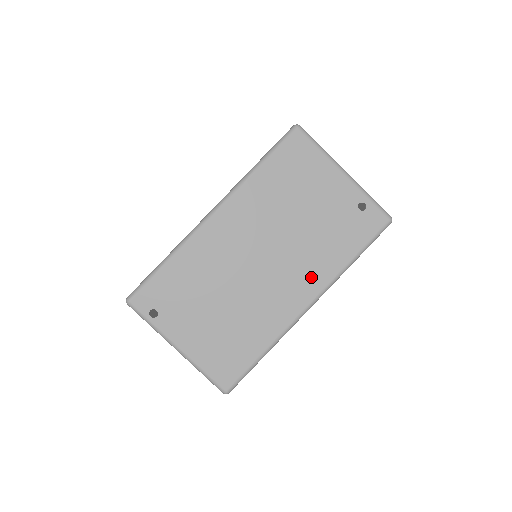
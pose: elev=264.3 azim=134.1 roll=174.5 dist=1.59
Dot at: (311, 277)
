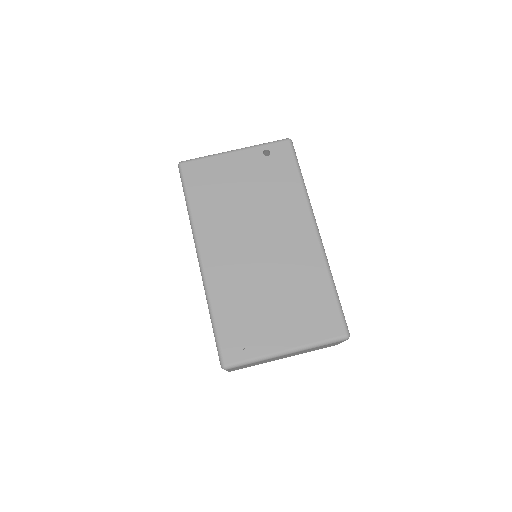
Dot at: (295, 217)
